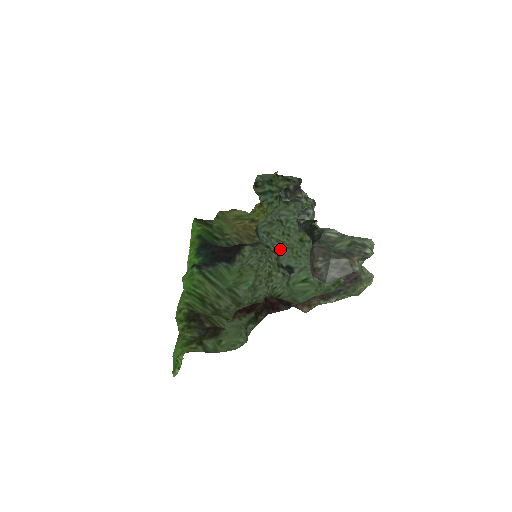
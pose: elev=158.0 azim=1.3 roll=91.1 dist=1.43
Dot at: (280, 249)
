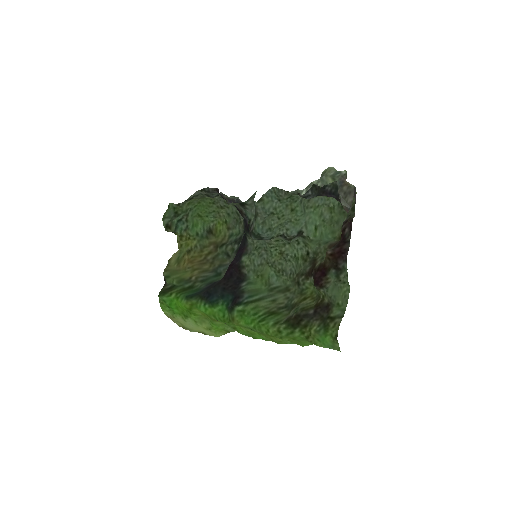
Dot at: (280, 230)
